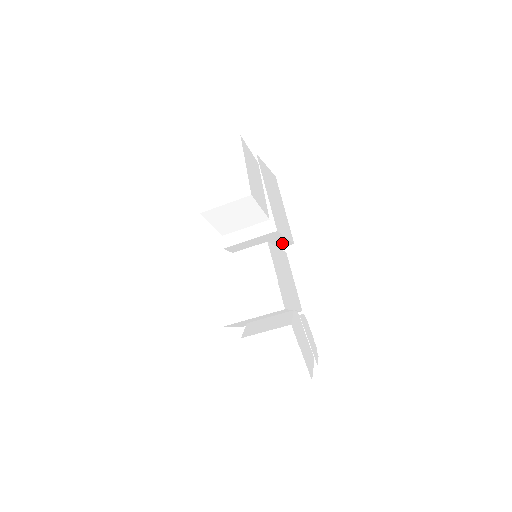
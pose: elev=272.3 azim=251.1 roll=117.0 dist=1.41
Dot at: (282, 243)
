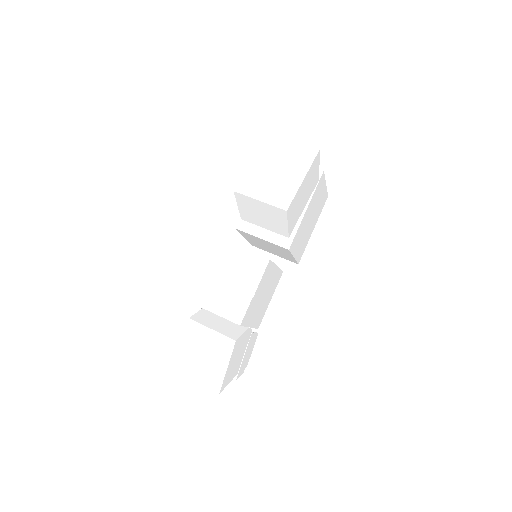
Dot at: (288, 257)
